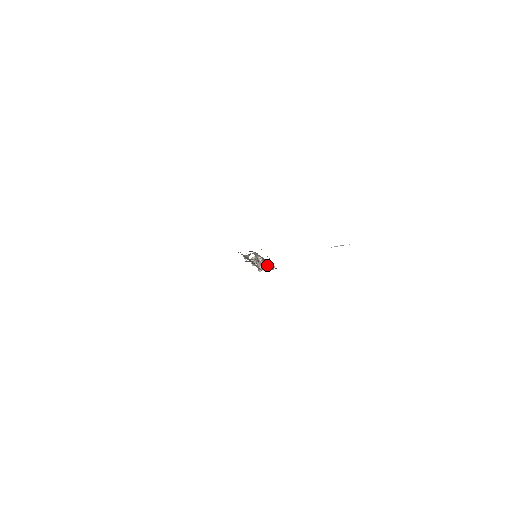
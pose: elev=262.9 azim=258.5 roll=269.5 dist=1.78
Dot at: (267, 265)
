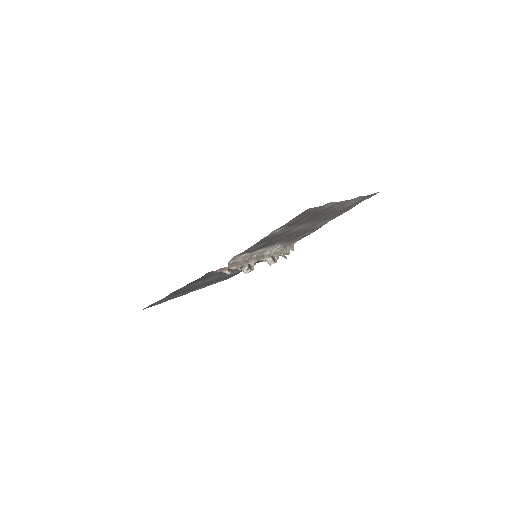
Dot at: (250, 265)
